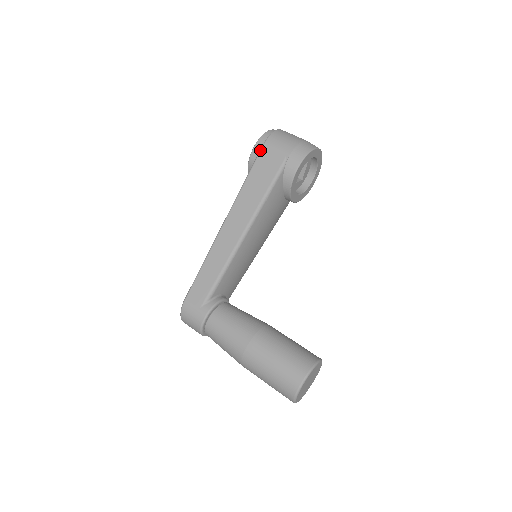
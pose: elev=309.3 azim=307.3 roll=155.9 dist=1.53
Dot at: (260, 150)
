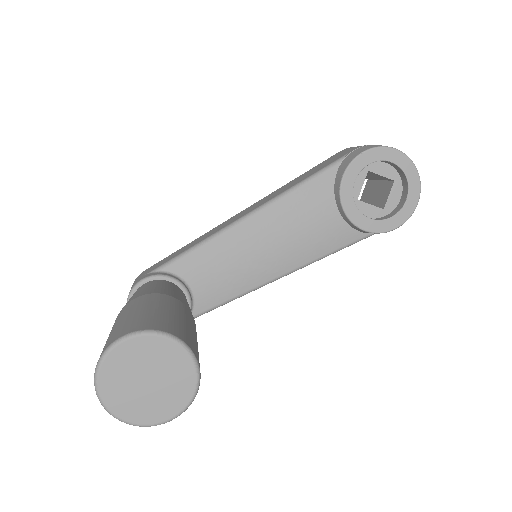
Dot at: (331, 156)
